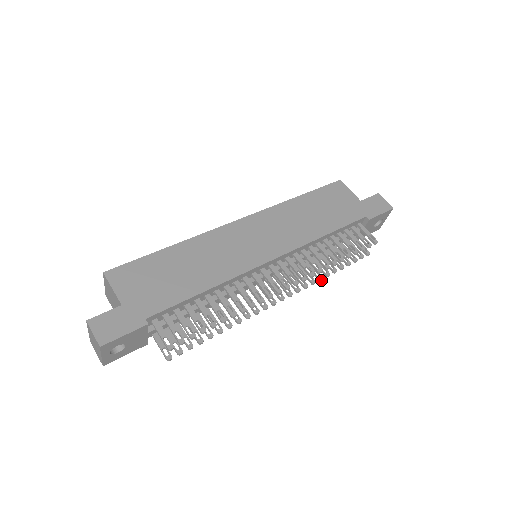
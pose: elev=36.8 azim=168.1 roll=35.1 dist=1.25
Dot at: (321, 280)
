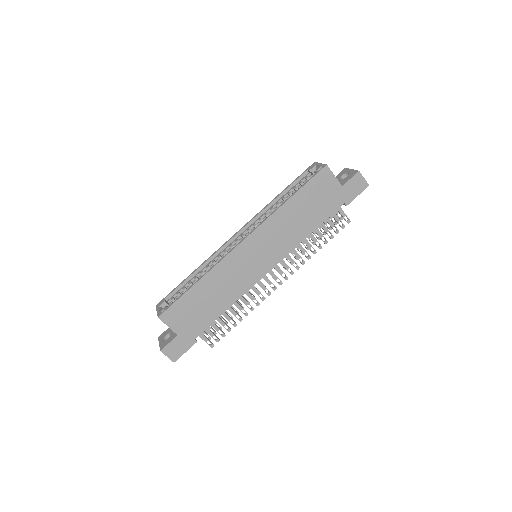
Dot at: (303, 254)
